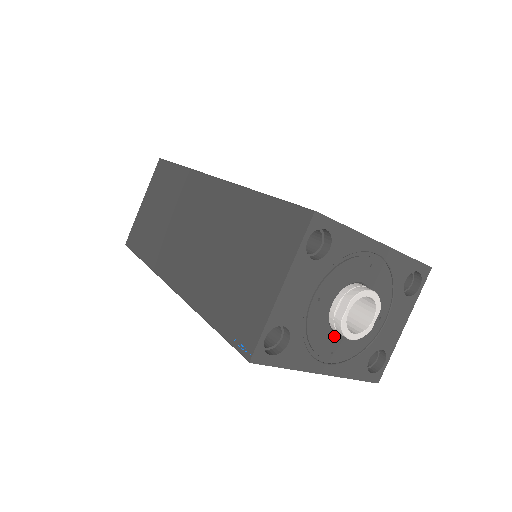
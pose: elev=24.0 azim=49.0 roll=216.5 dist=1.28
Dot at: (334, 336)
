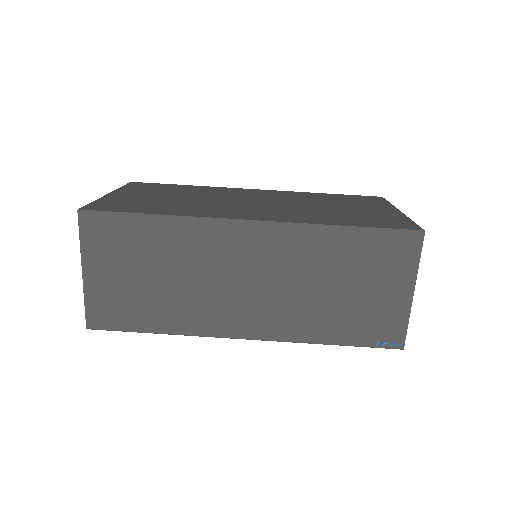
Dot at: occluded
